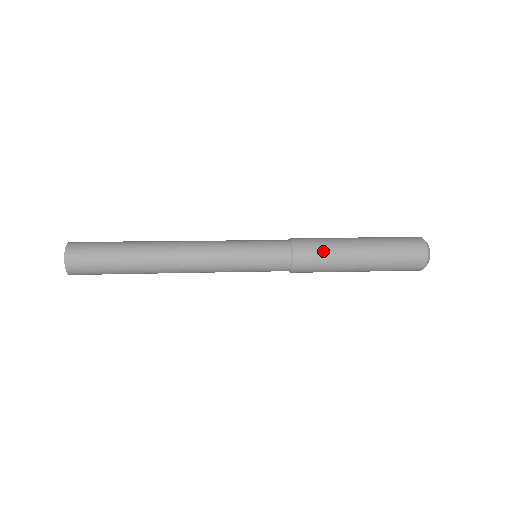
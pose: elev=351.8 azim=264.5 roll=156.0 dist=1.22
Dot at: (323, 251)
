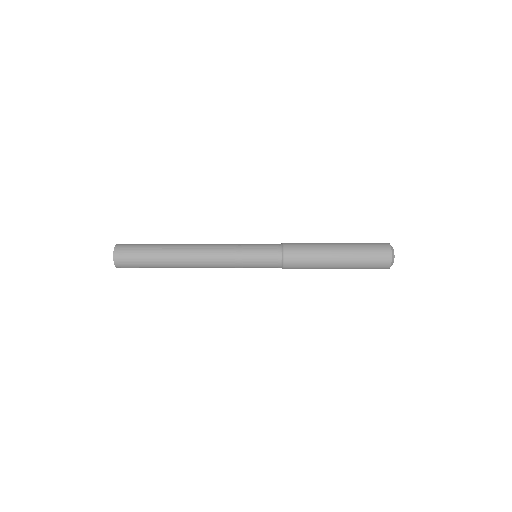
Dot at: (307, 260)
